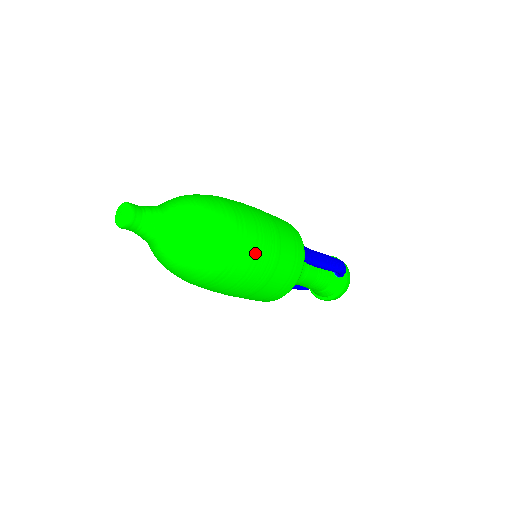
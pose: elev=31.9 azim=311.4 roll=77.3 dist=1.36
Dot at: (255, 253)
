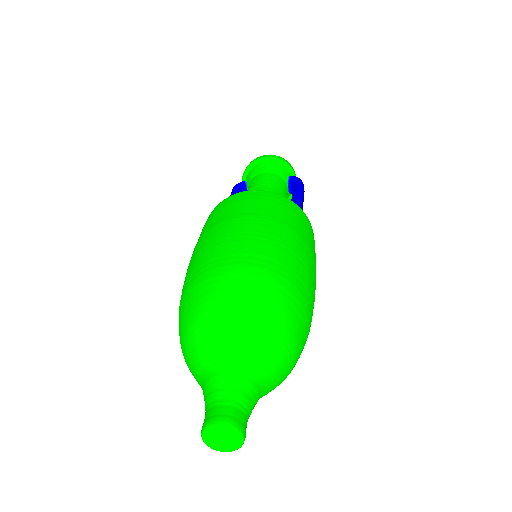
Dot at: occluded
